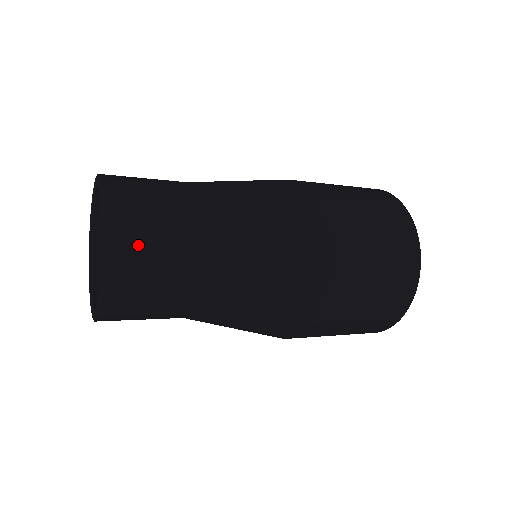
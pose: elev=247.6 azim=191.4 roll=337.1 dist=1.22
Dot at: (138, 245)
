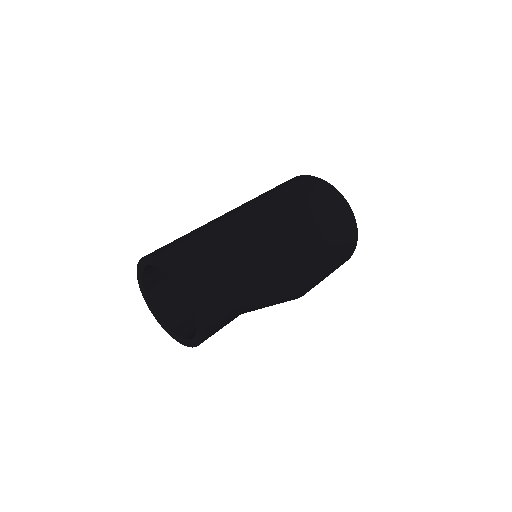
Dot at: (217, 329)
